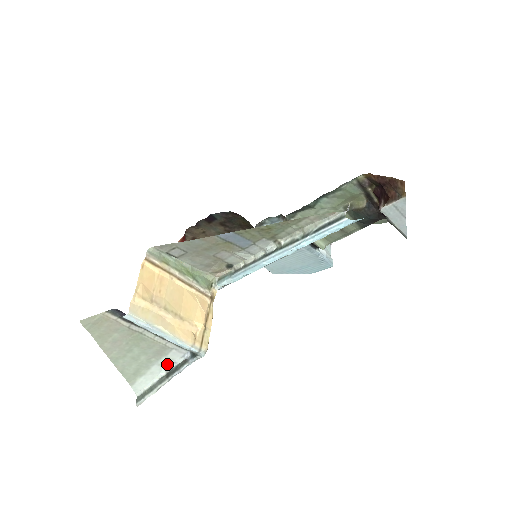
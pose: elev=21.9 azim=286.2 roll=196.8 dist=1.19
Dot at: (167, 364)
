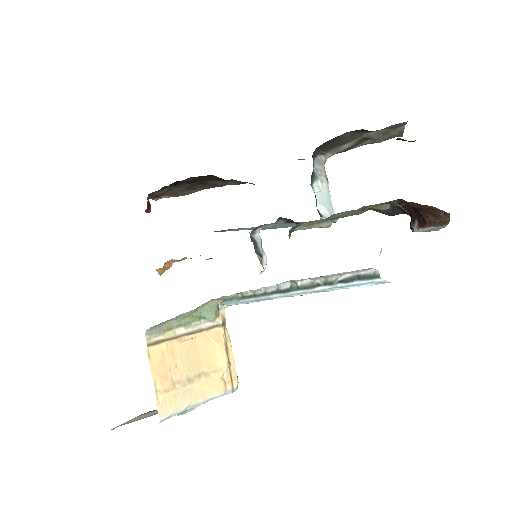
Dot at: occluded
